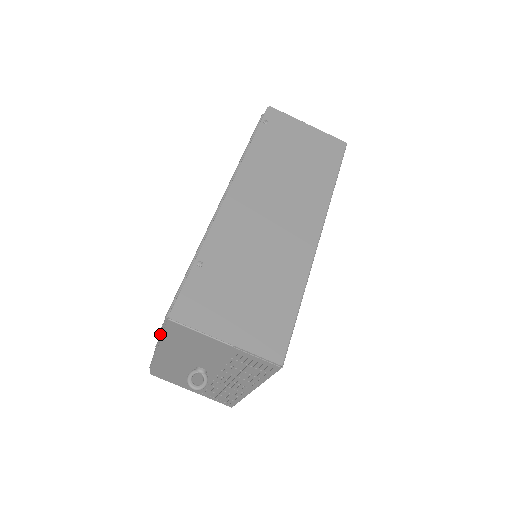
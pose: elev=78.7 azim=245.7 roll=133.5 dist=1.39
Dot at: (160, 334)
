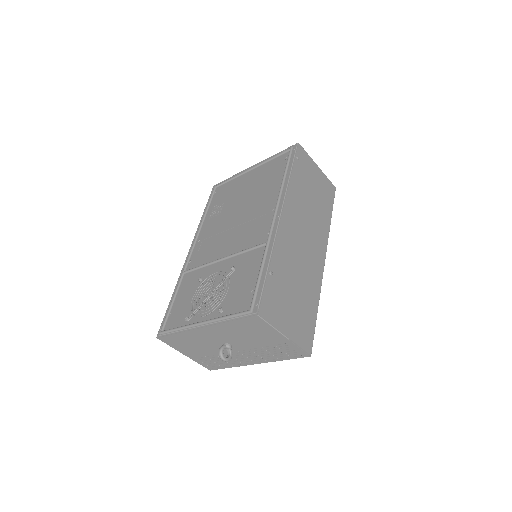
Dot at: (223, 318)
